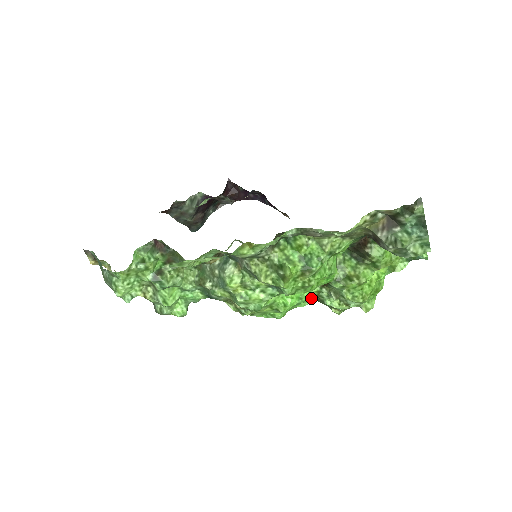
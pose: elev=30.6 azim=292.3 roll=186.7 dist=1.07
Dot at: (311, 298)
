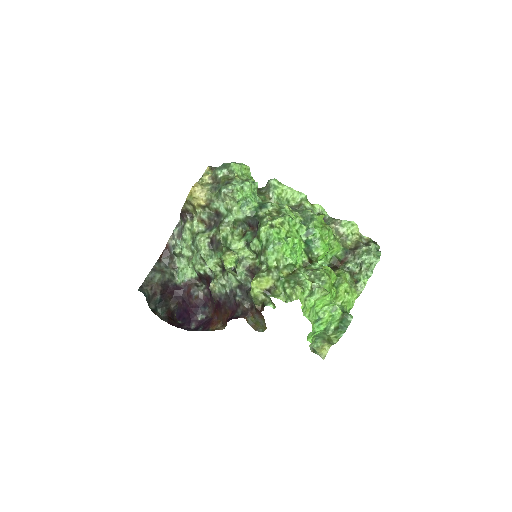
Dot at: (284, 276)
